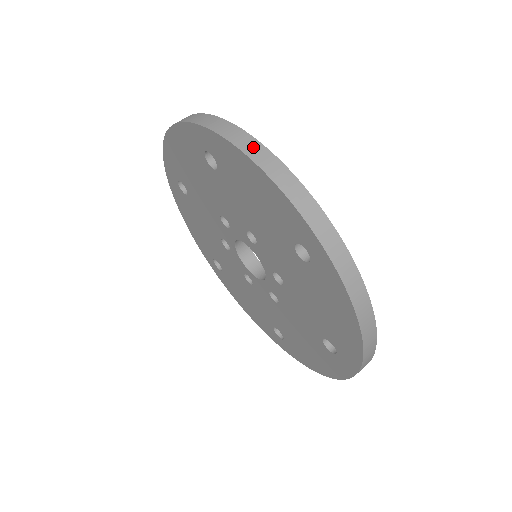
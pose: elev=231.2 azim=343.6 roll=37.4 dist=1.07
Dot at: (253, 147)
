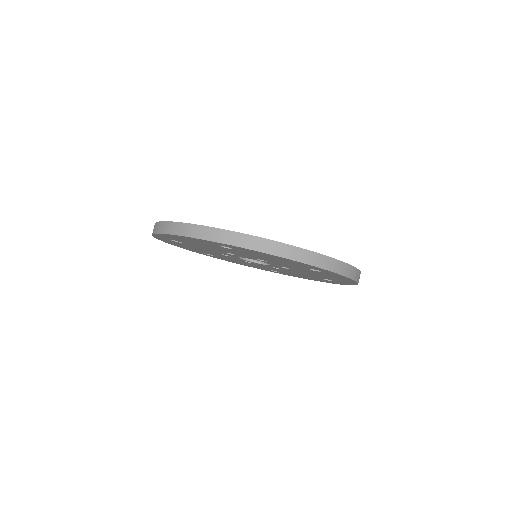
Dot at: (358, 275)
